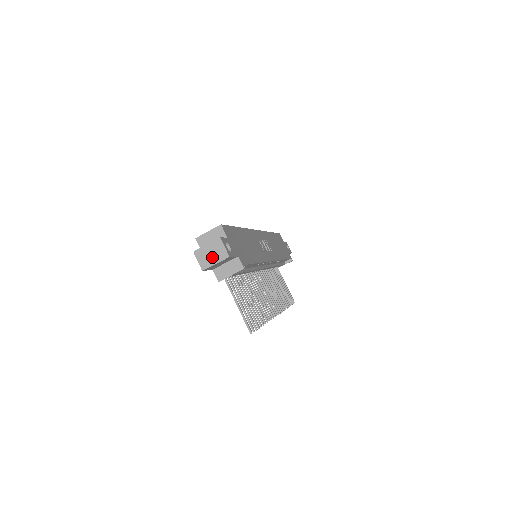
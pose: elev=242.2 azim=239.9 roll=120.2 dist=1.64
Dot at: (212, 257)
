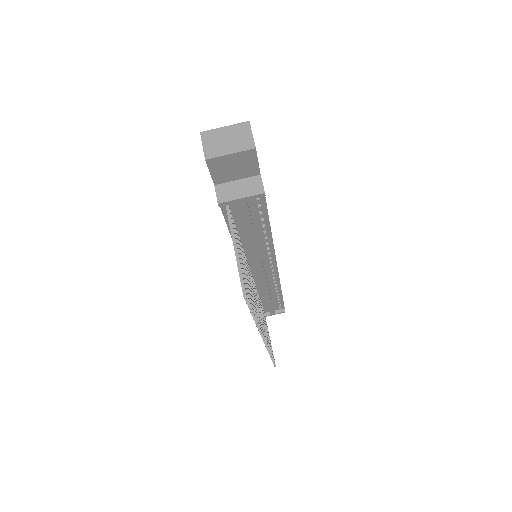
Dot at: (228, 144)
